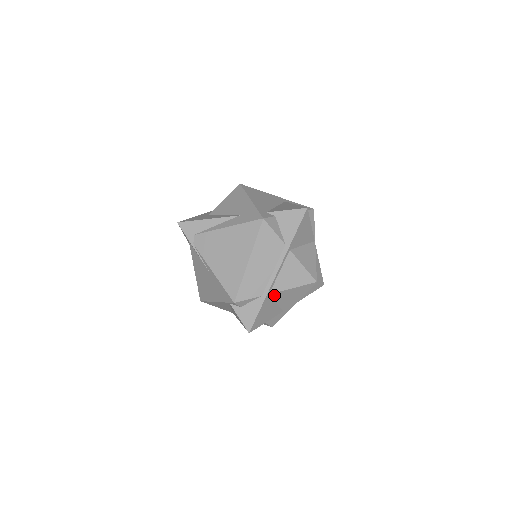
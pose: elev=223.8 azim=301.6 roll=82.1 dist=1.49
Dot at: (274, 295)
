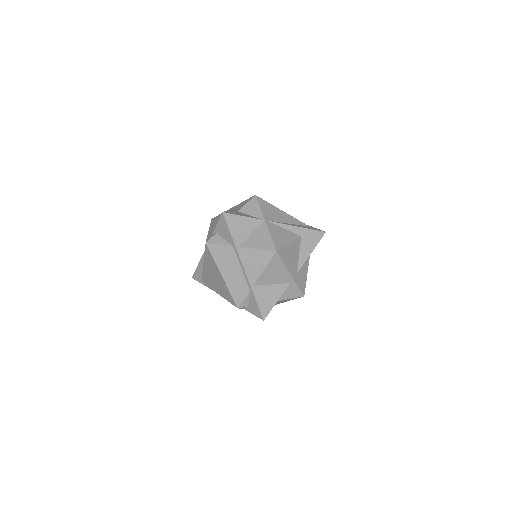
Dot at: (259, 283)
